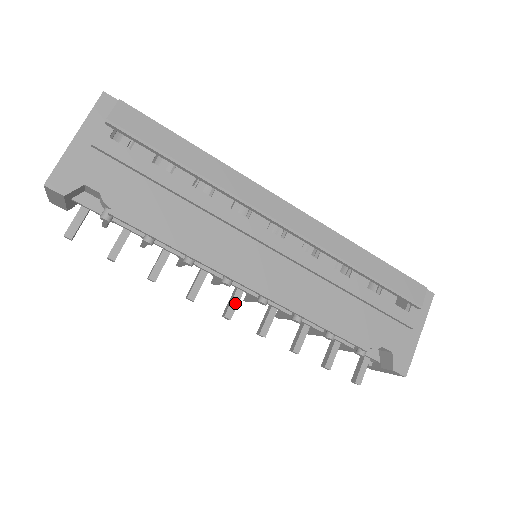
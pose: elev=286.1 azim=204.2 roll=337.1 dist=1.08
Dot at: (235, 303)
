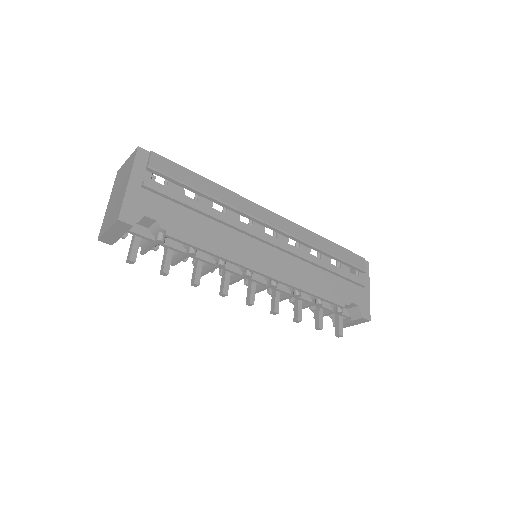
Dot at: (253, 292)
